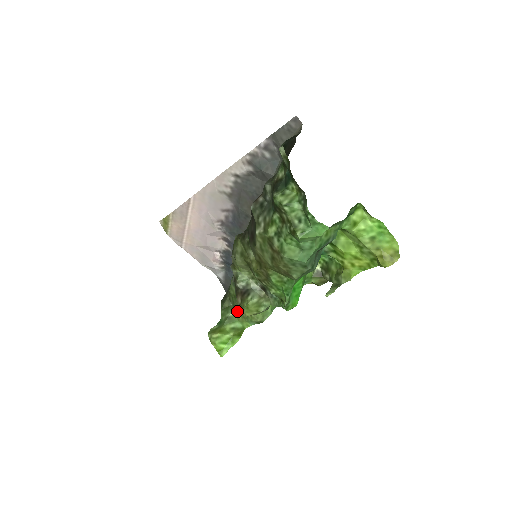
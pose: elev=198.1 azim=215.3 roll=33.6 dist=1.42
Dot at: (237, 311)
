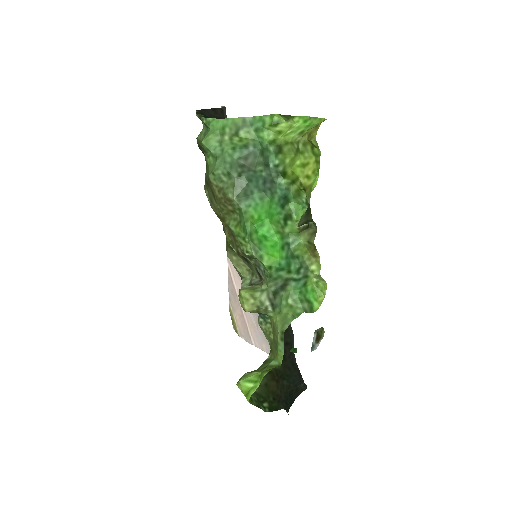
Dot at: (272, 348)
